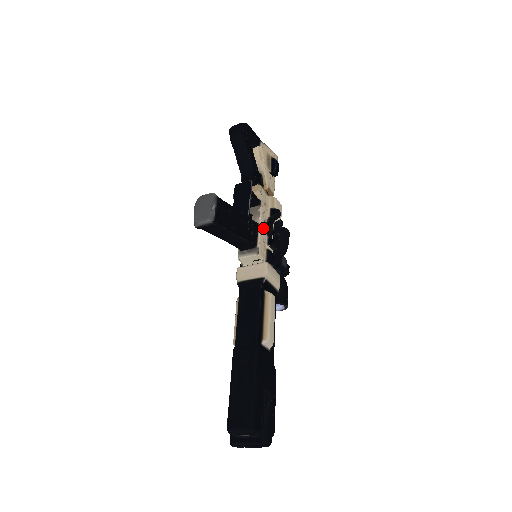
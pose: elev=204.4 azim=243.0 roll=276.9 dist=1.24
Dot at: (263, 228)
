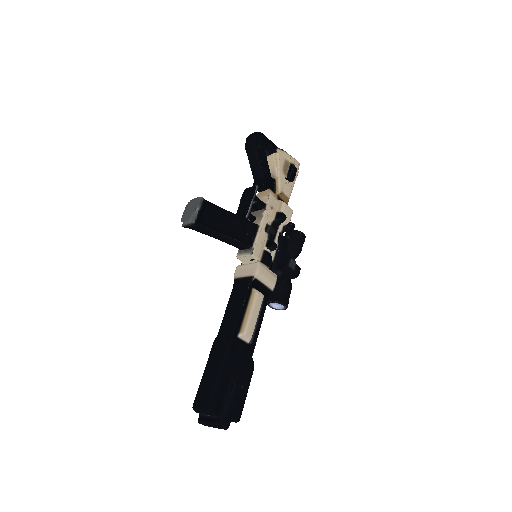
Dot at: (264, 230)
